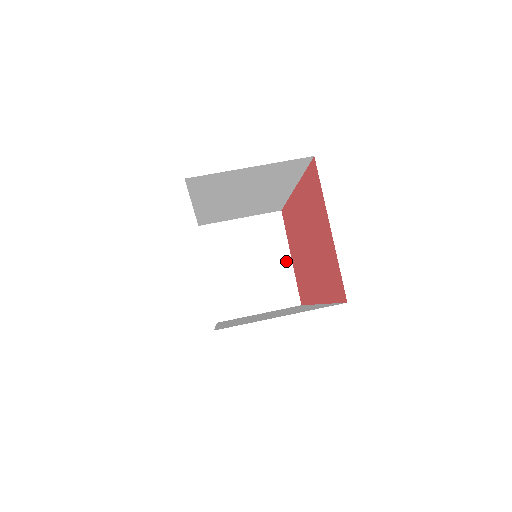
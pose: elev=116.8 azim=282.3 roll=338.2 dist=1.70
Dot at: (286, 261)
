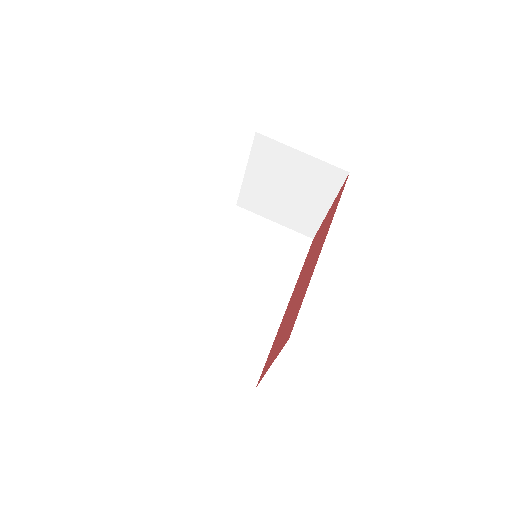
Dot at: (323, 208)
